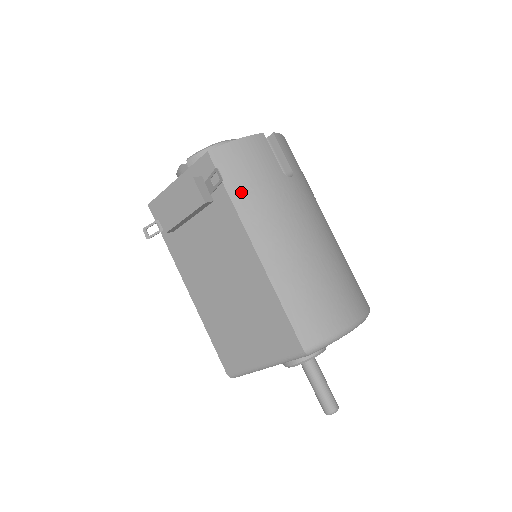
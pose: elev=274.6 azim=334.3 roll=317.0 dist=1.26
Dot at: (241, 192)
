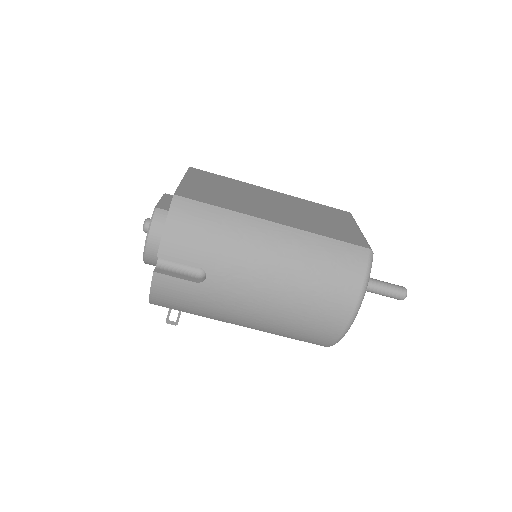
Dot at: (194, 312)
